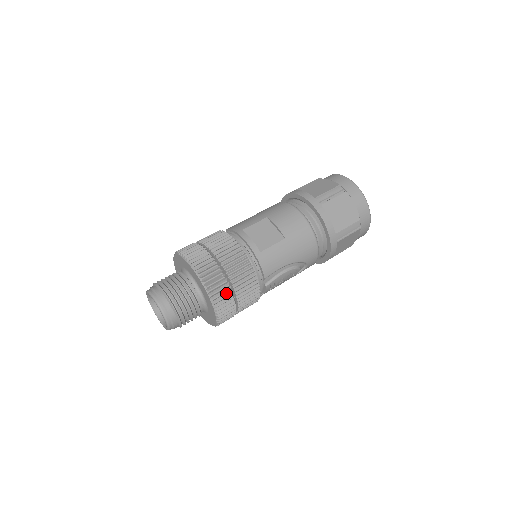
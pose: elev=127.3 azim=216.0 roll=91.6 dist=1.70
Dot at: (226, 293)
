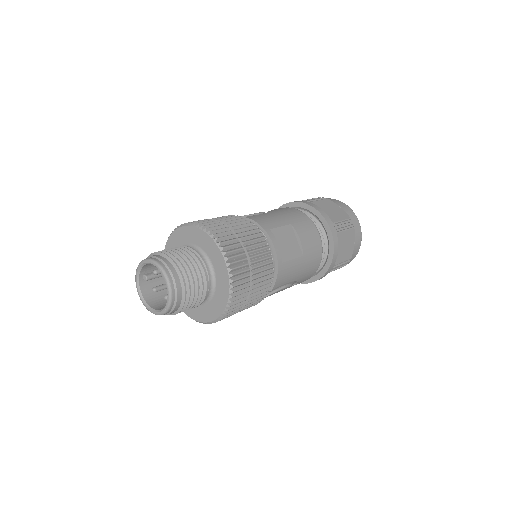
Dot at: (242, 297)
